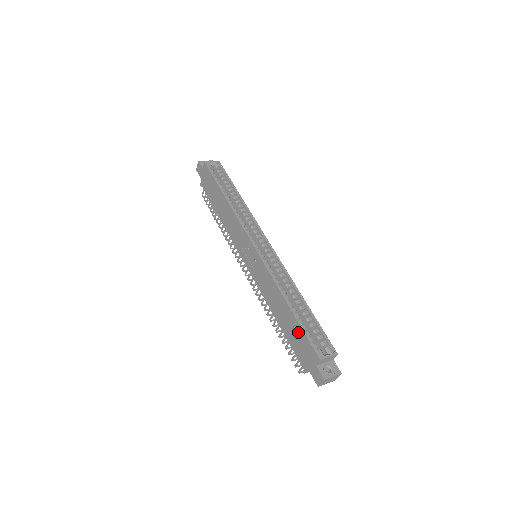
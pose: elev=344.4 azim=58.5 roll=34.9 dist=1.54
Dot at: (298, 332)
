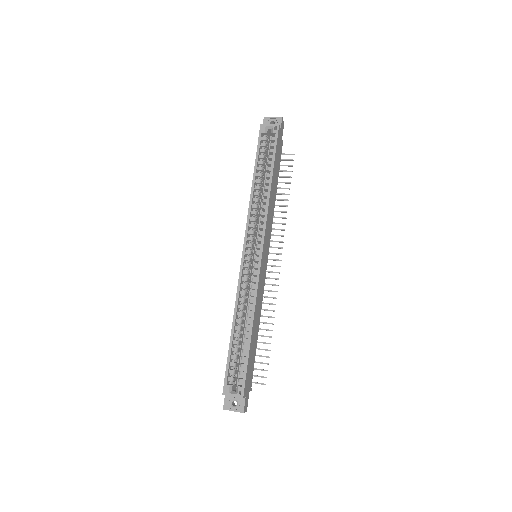
Dot at: occluded
